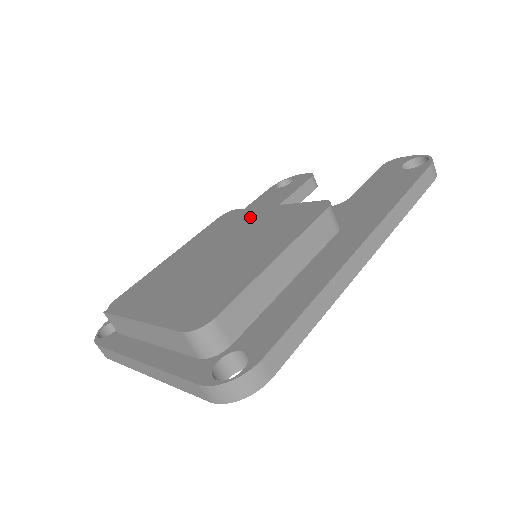
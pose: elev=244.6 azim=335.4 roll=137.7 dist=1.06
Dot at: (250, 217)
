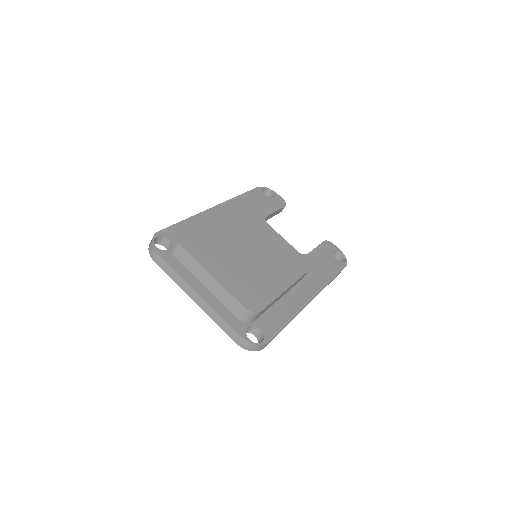
Dot at: (265, 231)
